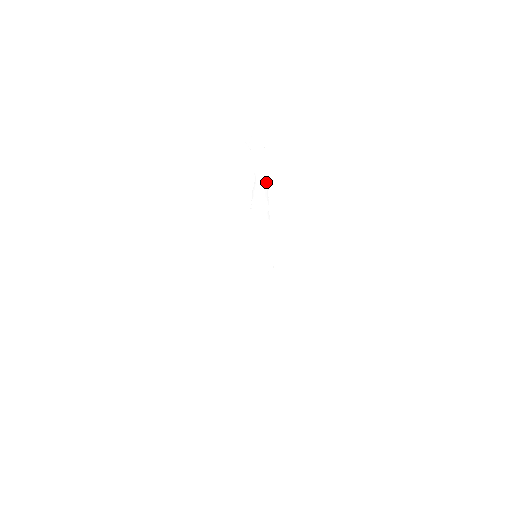
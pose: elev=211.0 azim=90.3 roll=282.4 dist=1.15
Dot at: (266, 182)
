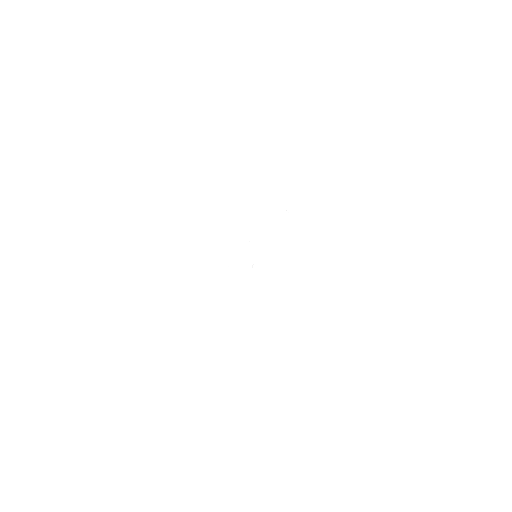
Dot at: occluded
